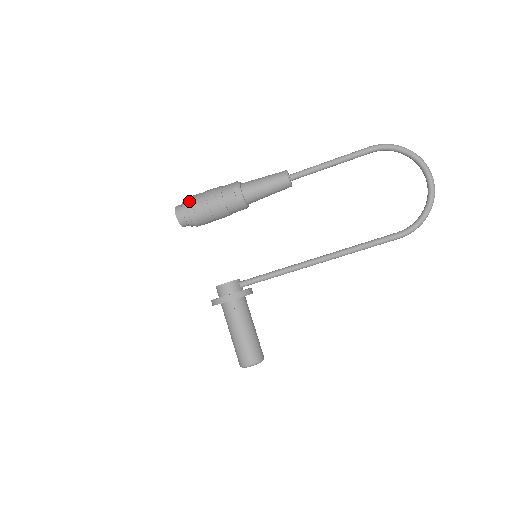
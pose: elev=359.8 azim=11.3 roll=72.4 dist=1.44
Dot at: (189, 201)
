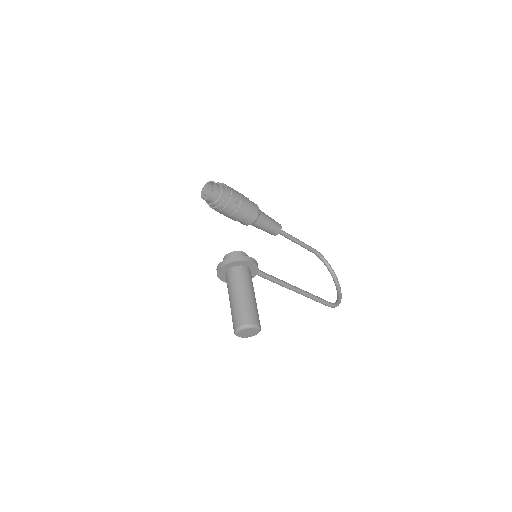
Dot at: occluded
